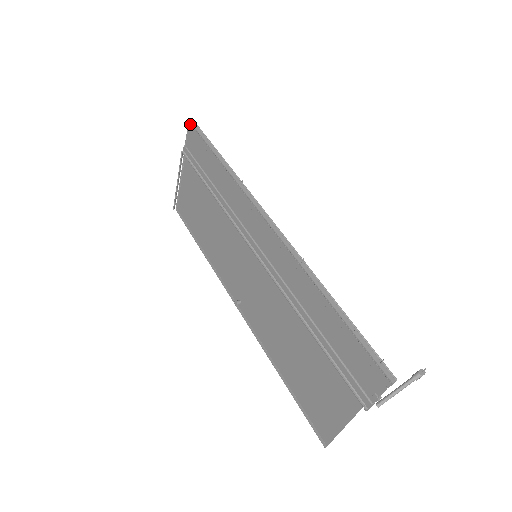
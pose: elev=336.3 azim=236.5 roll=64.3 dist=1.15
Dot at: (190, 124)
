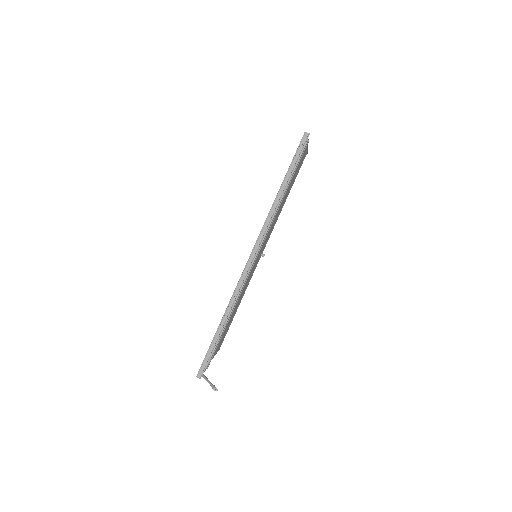
Dot at: (303, 138)
